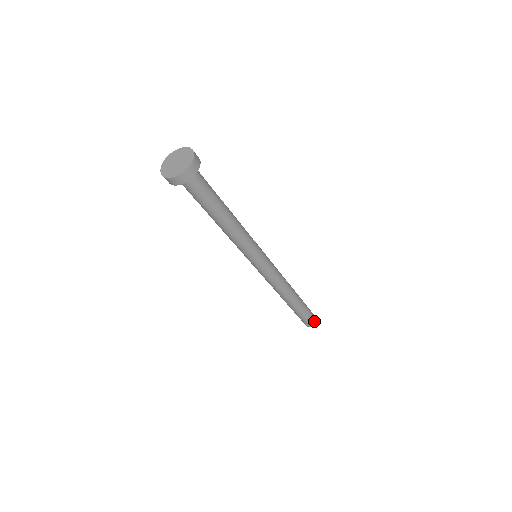
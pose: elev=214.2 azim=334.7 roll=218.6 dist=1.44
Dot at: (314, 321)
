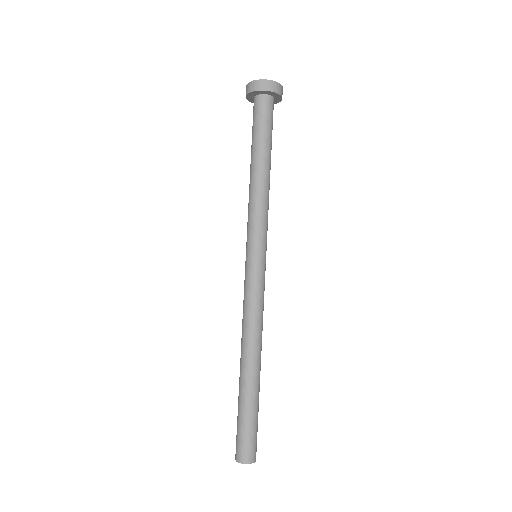
Dot at: occluded
